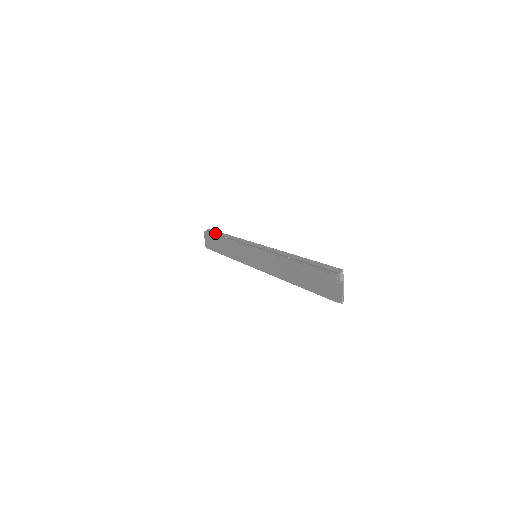
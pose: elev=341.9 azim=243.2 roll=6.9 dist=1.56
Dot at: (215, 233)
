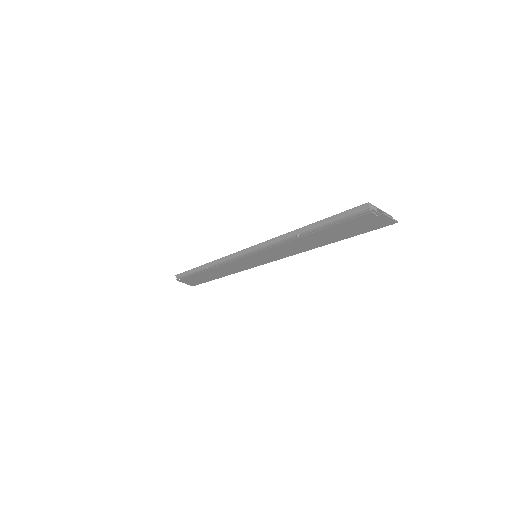
Dot at: (190, 273)
